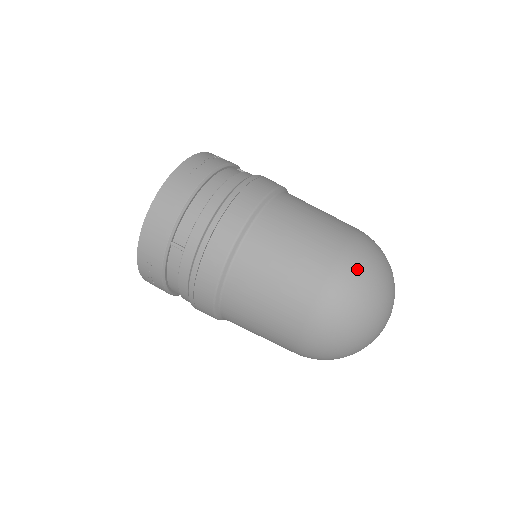
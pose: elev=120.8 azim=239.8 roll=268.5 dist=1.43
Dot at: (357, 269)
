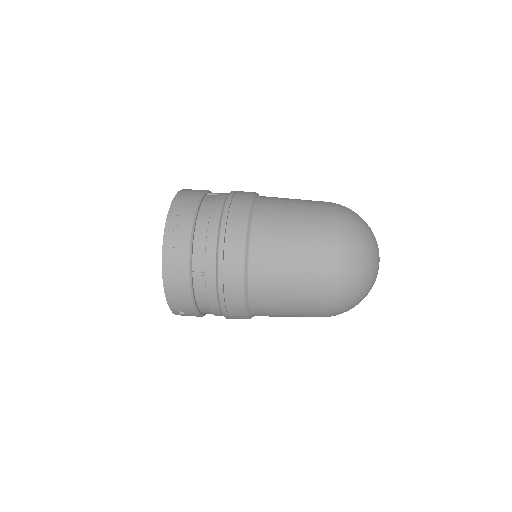
Dot at: occluded
